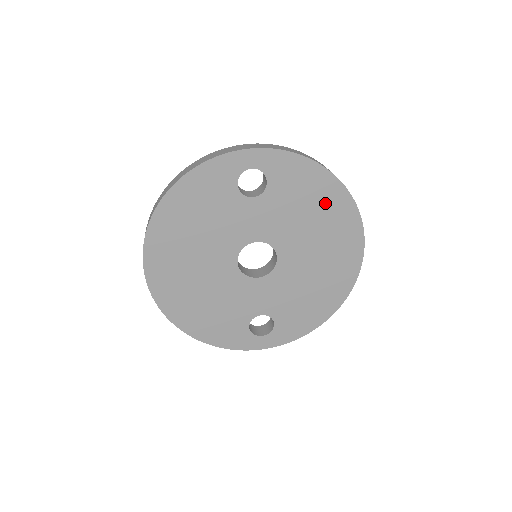
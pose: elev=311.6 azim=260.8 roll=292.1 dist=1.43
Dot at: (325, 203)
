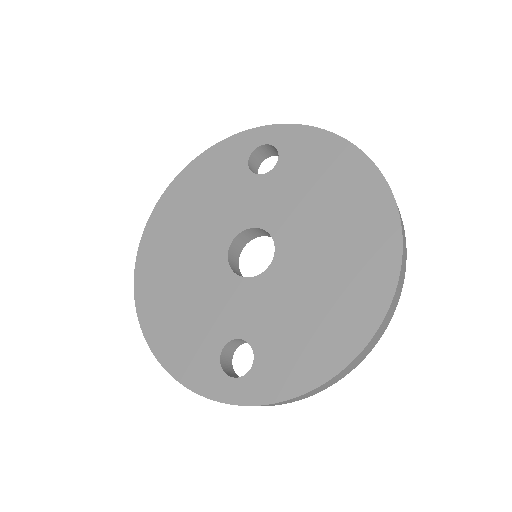
Dot at: (345, 183)
